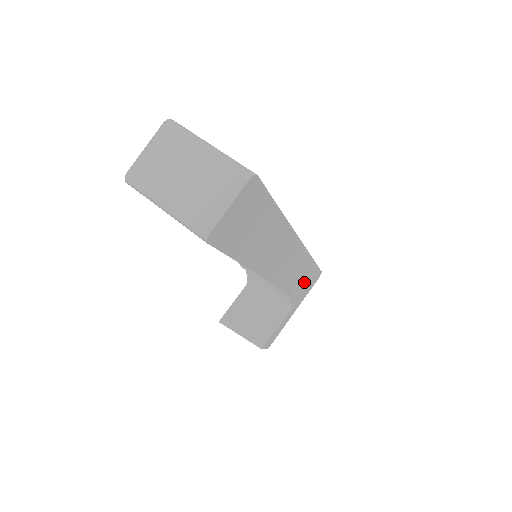
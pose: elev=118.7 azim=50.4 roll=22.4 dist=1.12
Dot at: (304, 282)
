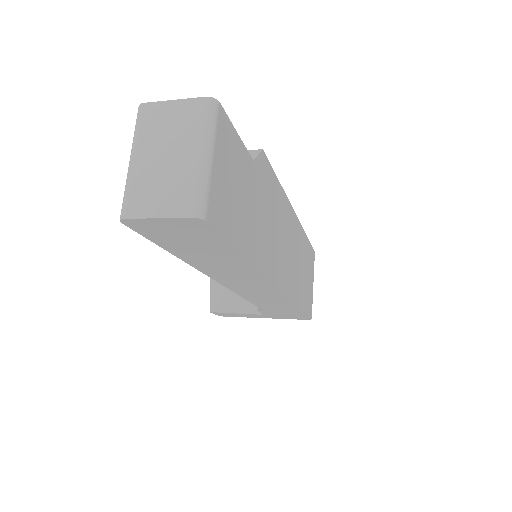
Dot at: (282, 311)
